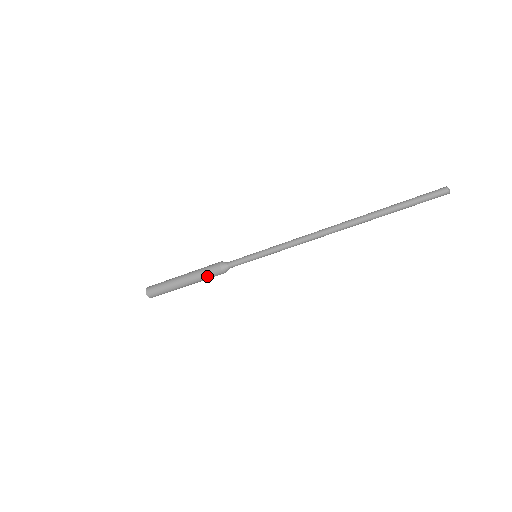
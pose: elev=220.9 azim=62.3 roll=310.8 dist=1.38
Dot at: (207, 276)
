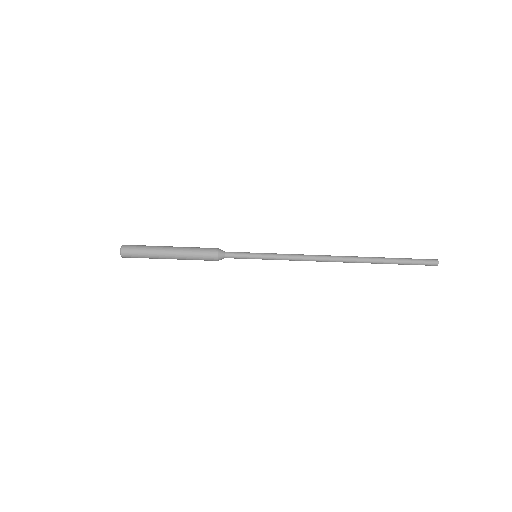
Dot at: (199, 256)
